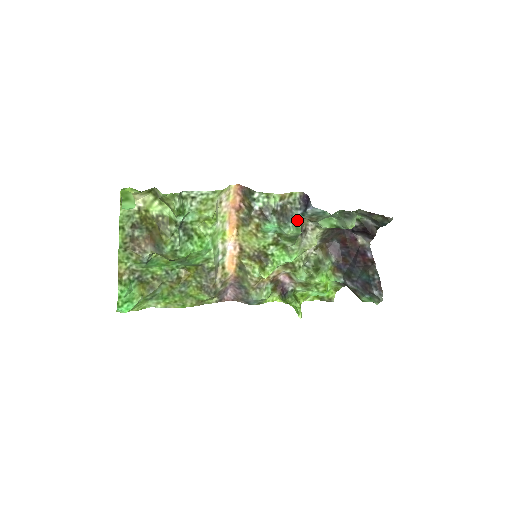
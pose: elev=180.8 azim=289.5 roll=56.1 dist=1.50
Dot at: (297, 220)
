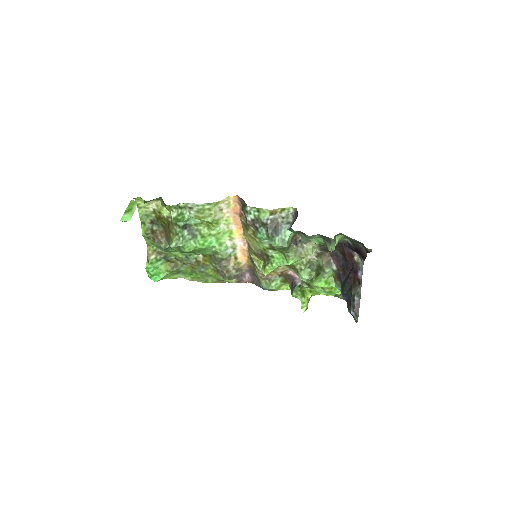
Dot at: (285, 234)
